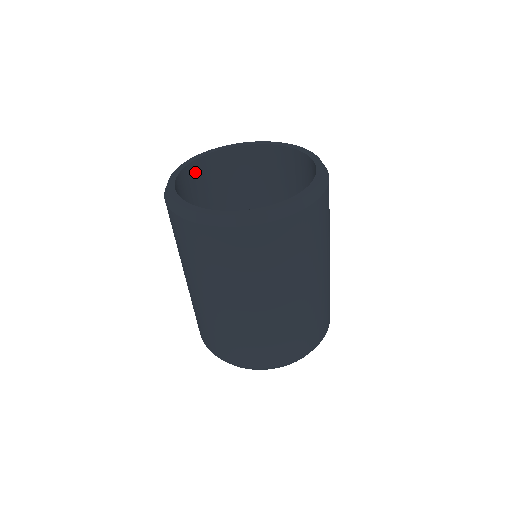
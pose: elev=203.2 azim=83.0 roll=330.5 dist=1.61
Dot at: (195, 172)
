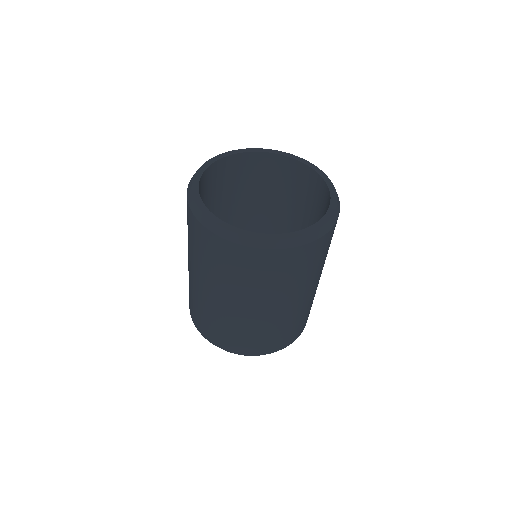
Dot at: (199, 189)
